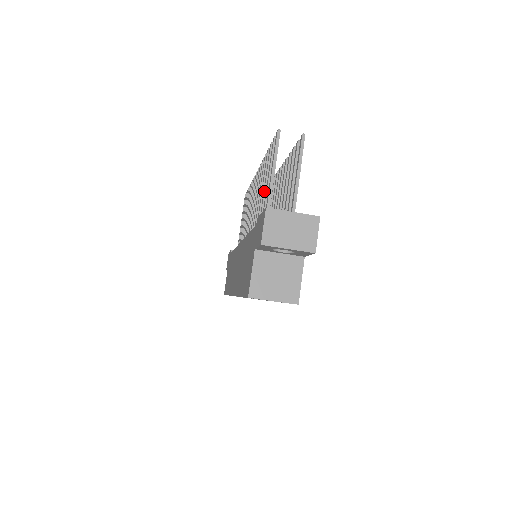
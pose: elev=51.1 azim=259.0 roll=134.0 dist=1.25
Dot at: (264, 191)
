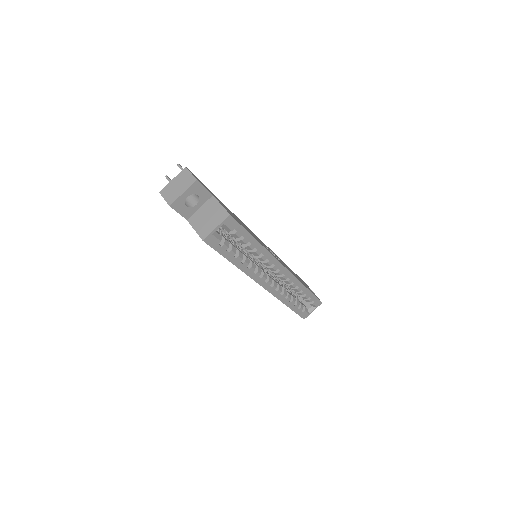
Dot at: occluded
